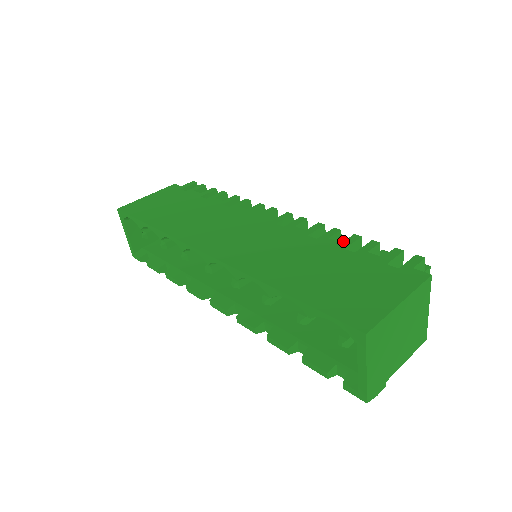
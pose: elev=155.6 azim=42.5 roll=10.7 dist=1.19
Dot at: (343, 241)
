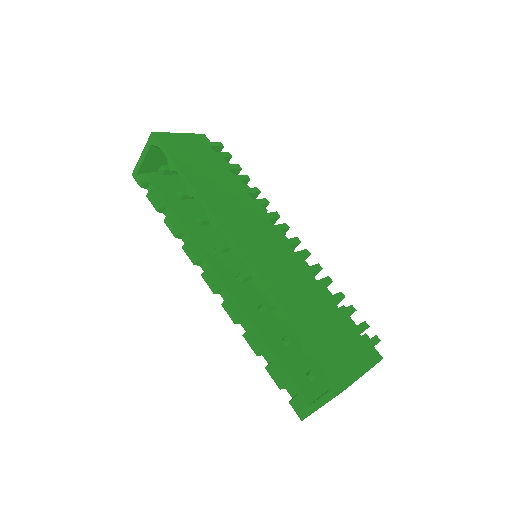
Dot at: (334, 294)
